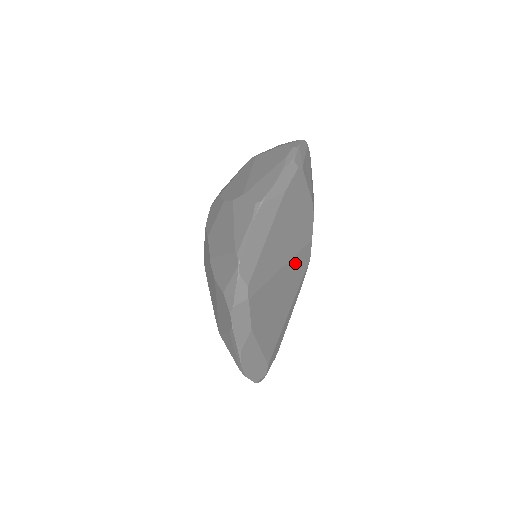
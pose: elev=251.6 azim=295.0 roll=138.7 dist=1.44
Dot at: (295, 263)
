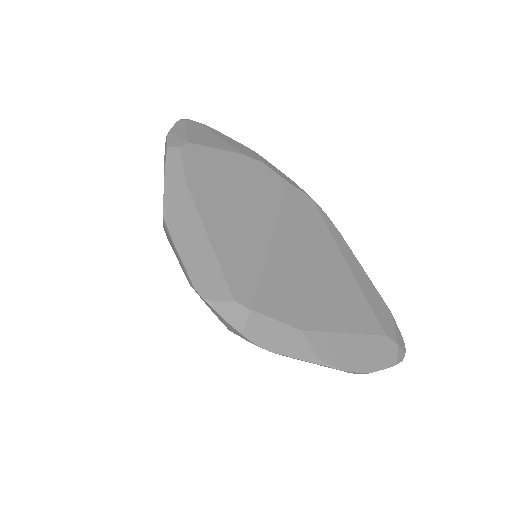
Dot at: (290, 221)
